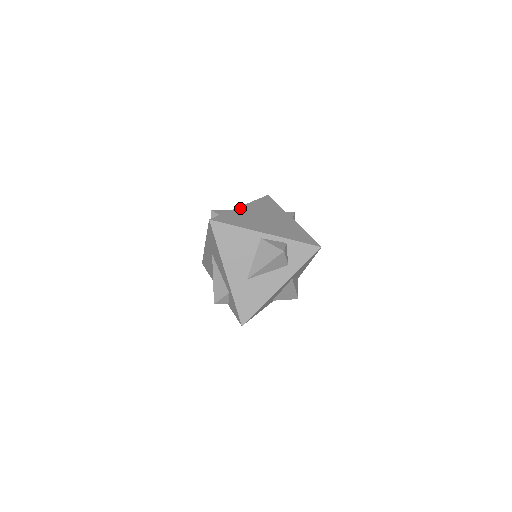
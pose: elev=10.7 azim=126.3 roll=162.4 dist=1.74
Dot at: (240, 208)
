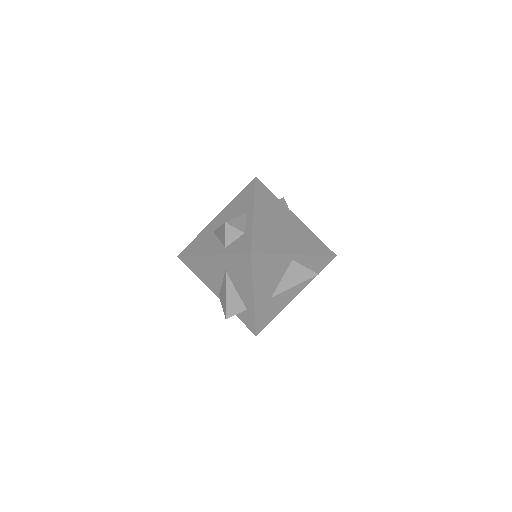
Dot at: (256, 216)
